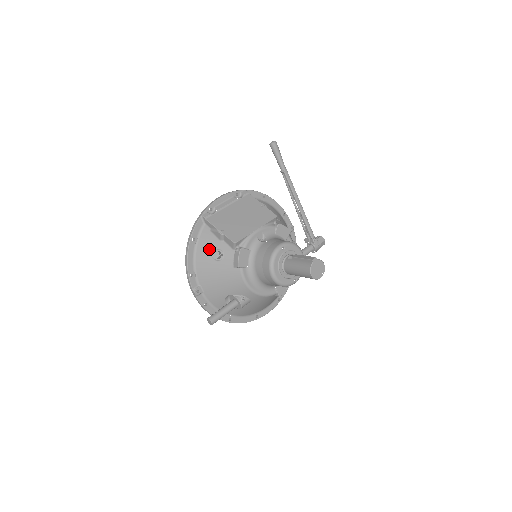
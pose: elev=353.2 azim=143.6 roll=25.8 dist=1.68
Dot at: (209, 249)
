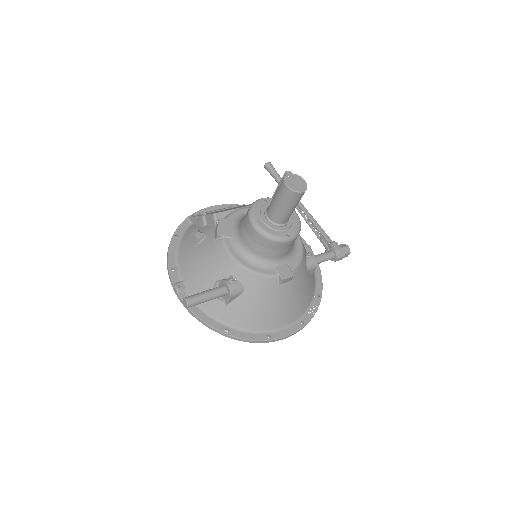
Dot at: (192, 238)
